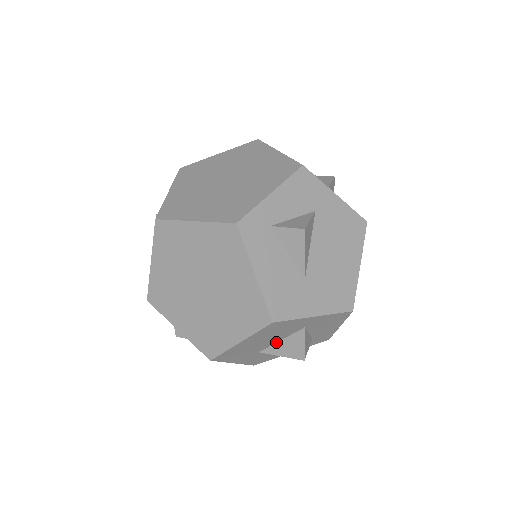
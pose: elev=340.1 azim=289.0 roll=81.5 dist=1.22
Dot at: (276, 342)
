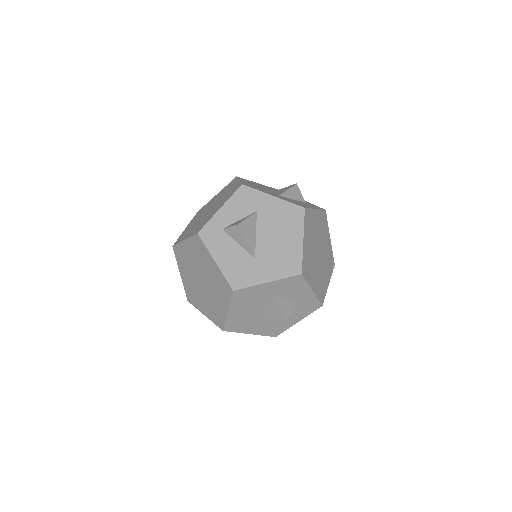
Dot at: (264, 310)
